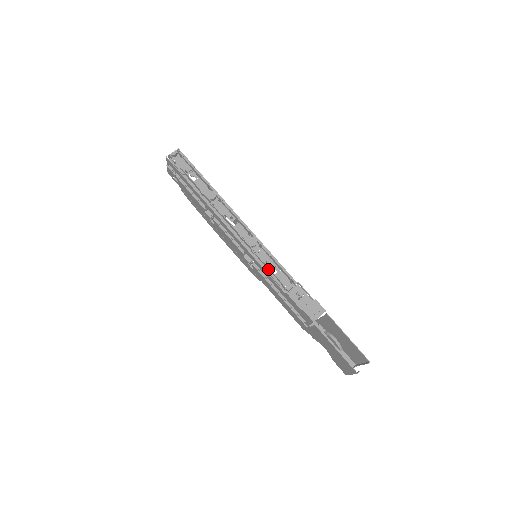
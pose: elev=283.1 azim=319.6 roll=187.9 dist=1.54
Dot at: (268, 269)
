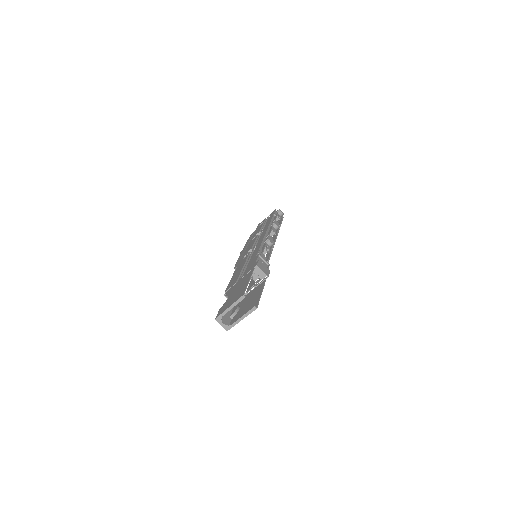
Dot at: (263, 248)
